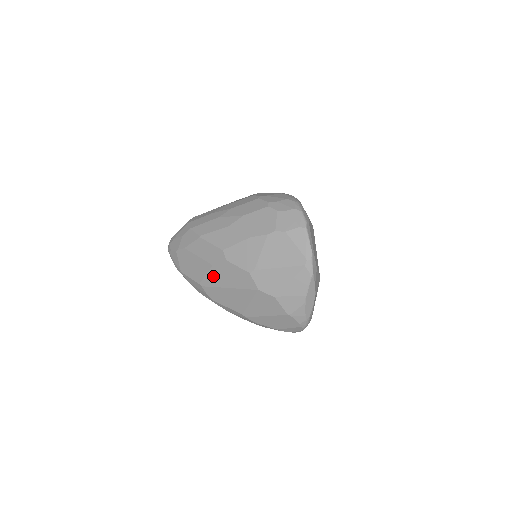
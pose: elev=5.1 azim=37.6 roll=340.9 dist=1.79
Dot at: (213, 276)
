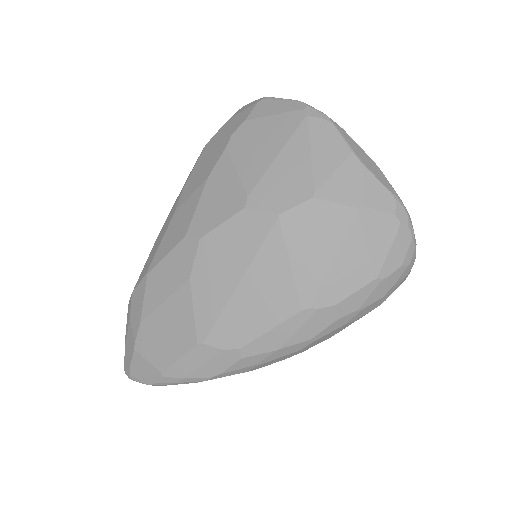
Dot at: (204, 296)
